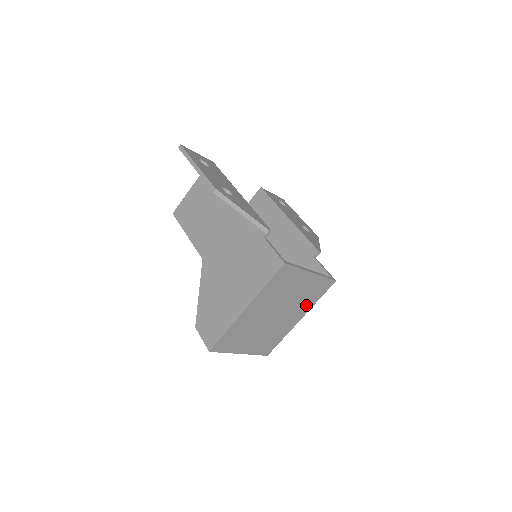
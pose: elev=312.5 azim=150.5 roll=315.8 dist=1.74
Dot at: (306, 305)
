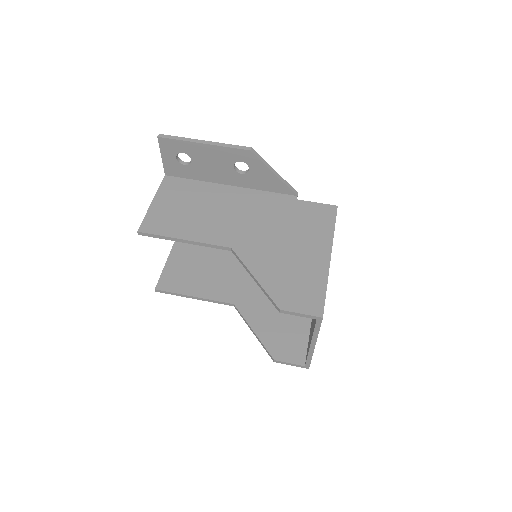
Dot at: occluded
